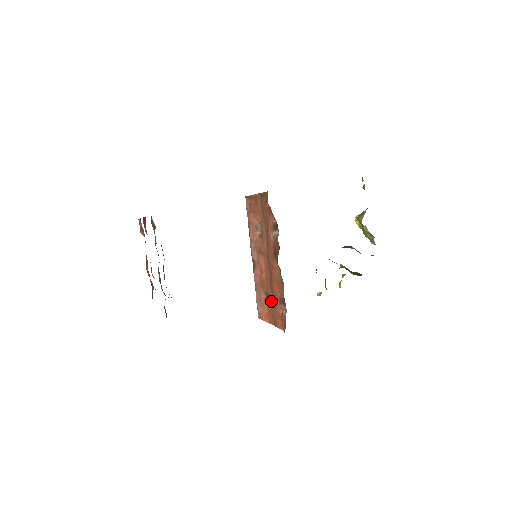
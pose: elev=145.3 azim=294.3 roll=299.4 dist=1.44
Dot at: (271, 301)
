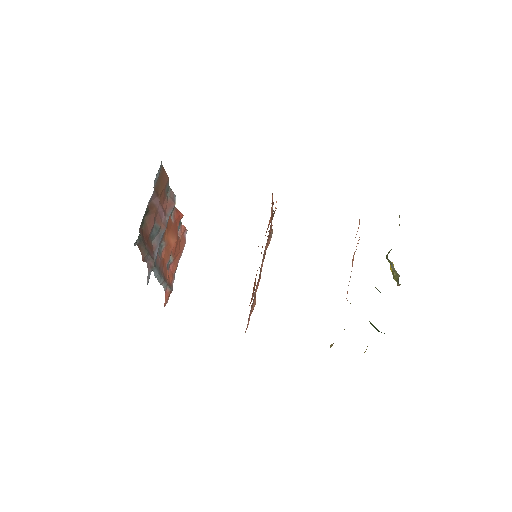
Dot at: occluded
